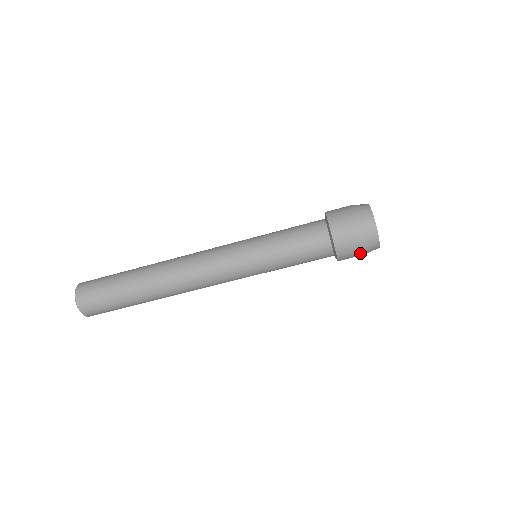
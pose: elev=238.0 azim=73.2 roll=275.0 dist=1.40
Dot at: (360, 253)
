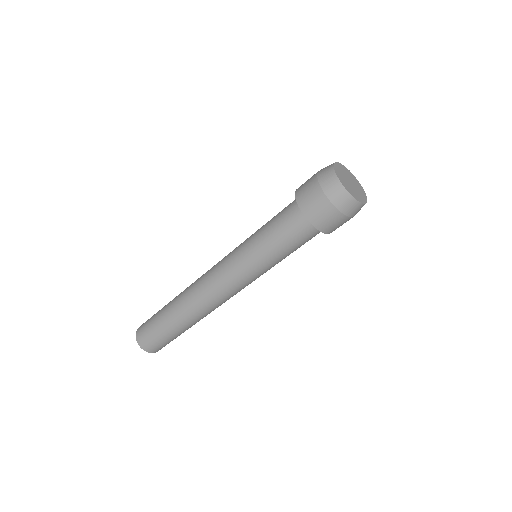
Dot at: (341, 217)
